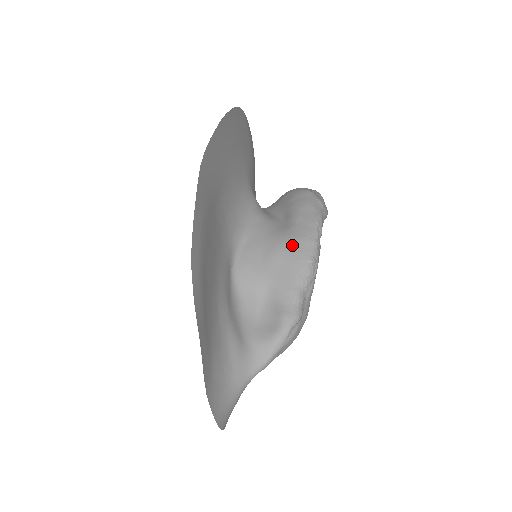
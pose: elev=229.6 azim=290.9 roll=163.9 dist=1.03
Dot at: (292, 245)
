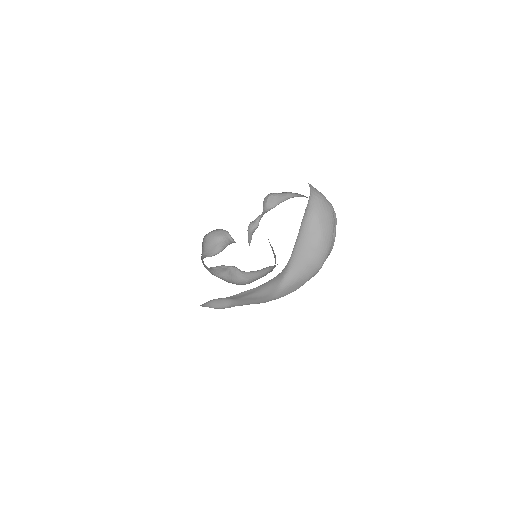
Dot at: (268, 298)
